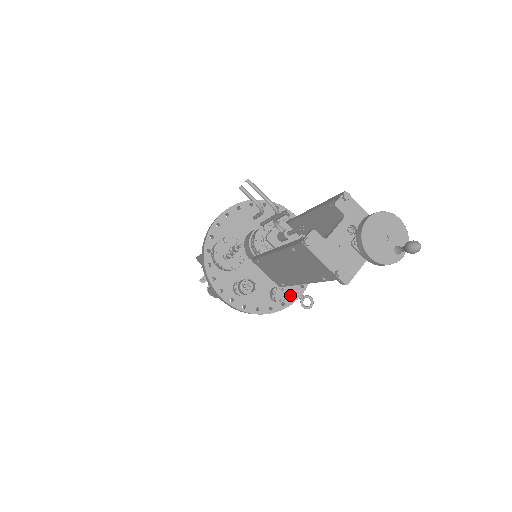
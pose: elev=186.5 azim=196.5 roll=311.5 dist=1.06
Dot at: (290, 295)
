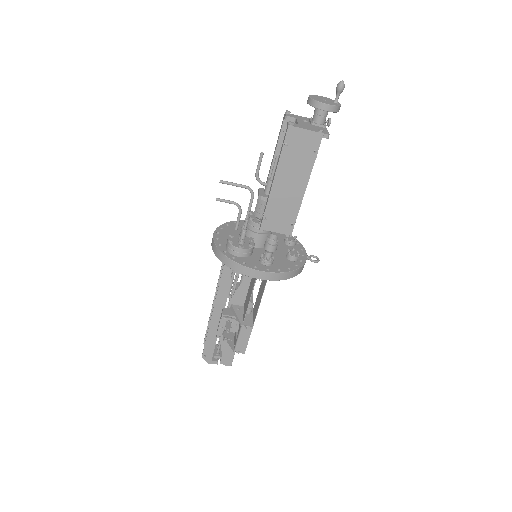
Dot at: (300, 256)
